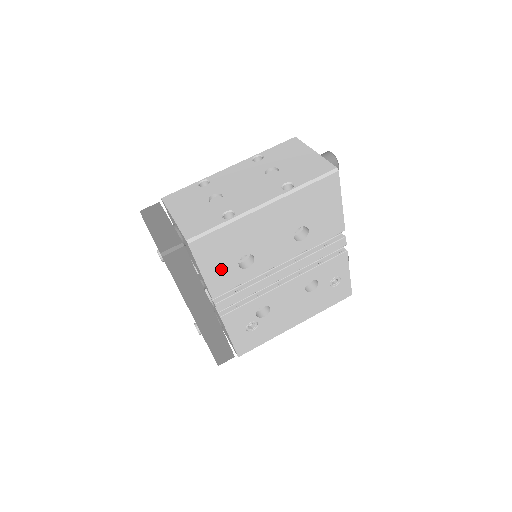
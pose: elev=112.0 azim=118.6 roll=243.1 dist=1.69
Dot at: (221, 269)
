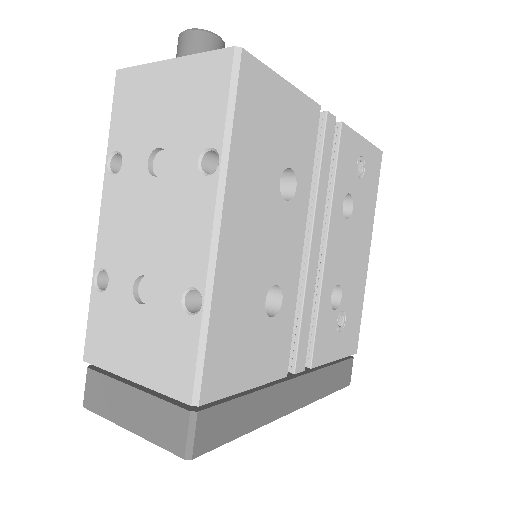
Dot at: (261, 350)
